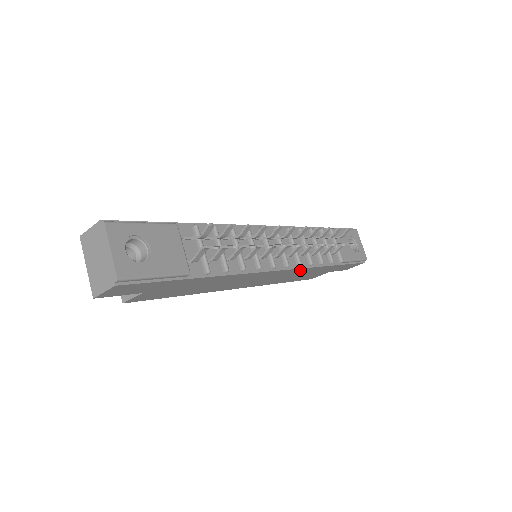
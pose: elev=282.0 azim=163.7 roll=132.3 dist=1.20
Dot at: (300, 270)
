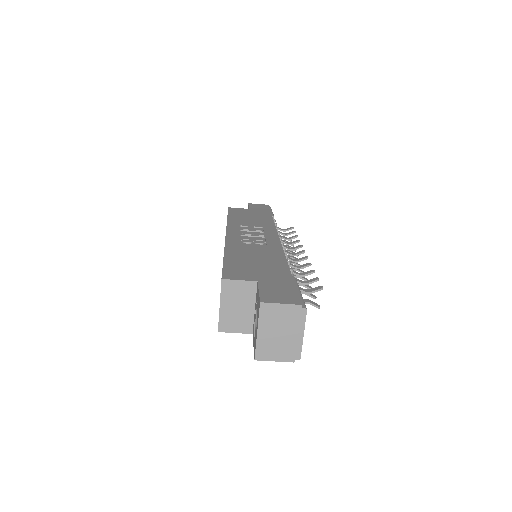
Dot at: occluded
